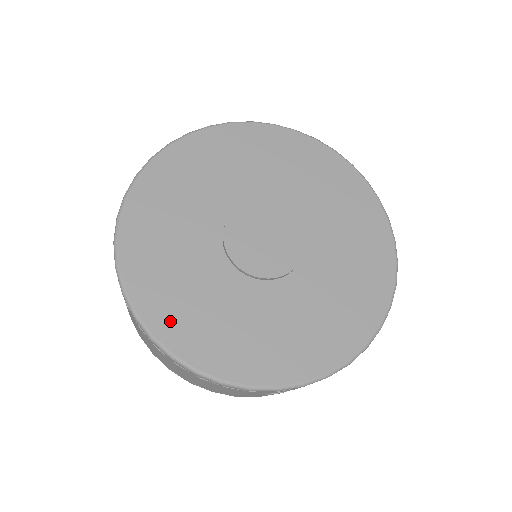
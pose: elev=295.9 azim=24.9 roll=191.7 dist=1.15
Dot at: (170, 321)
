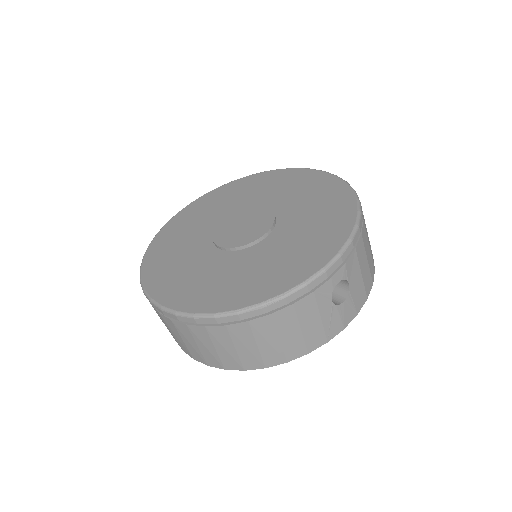
Dot at: (219, 299)
